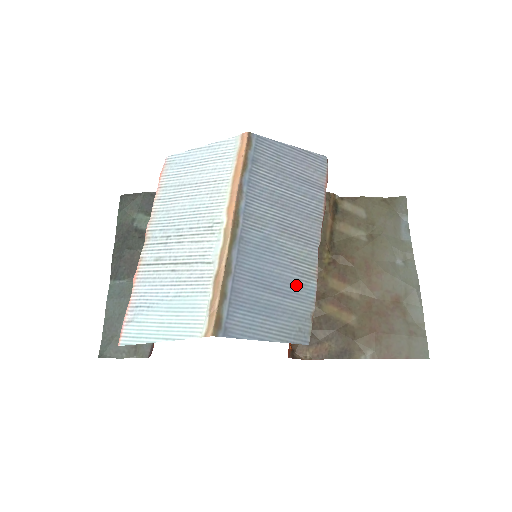
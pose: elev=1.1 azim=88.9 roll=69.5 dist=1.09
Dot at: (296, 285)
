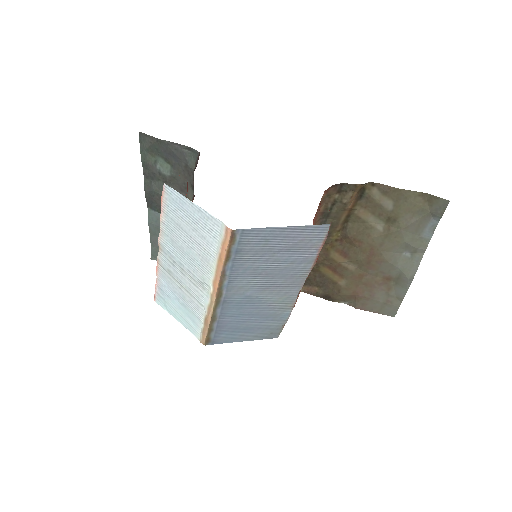
Dot at: (272, 315)
